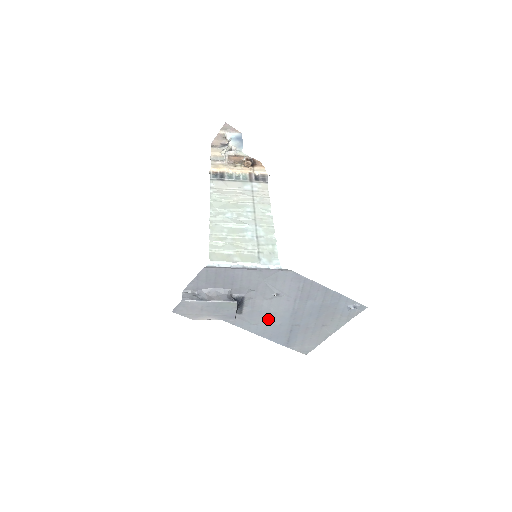
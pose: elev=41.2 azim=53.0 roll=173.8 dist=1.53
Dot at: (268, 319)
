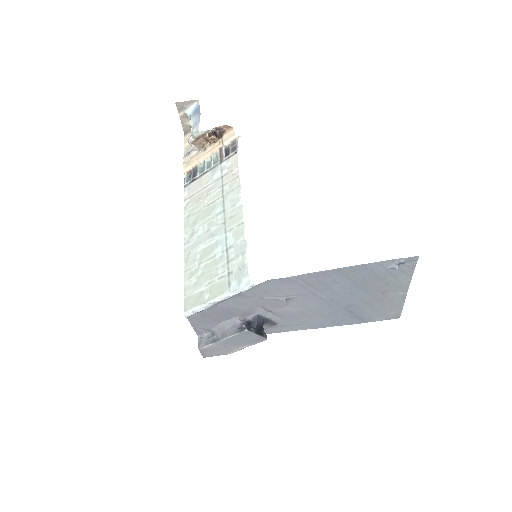
Dot at: (310, 315)
